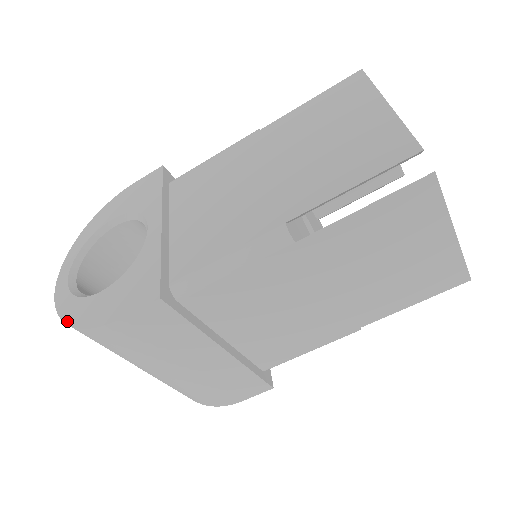
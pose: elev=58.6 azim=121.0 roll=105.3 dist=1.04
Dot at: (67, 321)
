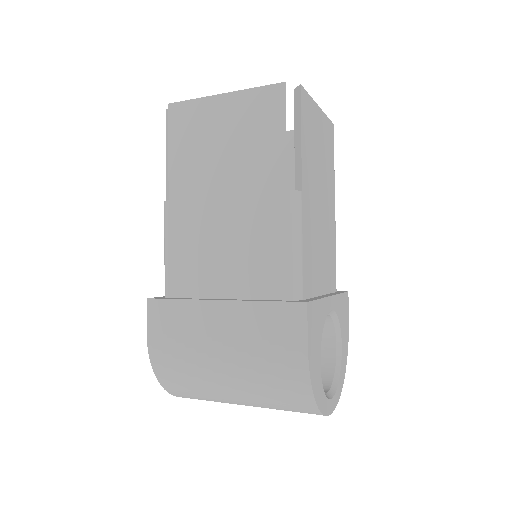
Dot at: (162, 384)
